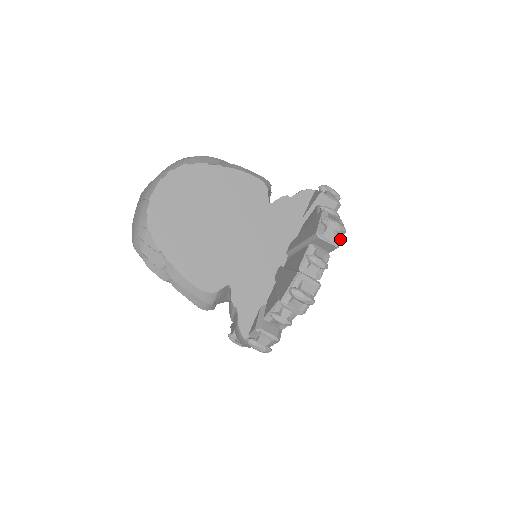
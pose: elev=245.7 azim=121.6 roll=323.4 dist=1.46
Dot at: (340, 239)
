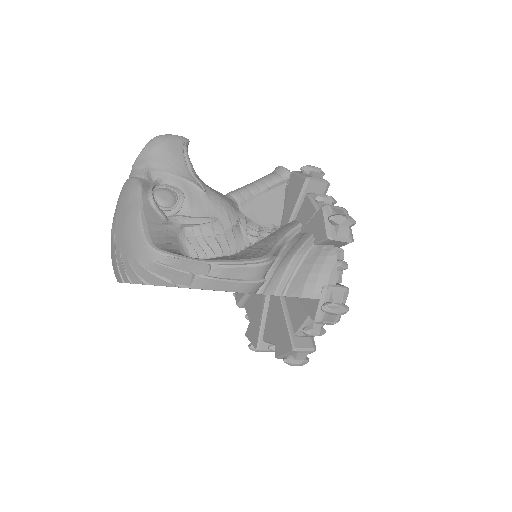
Dot at: occluded
